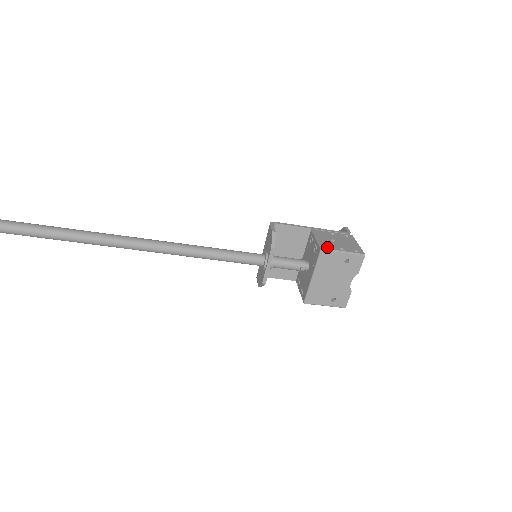
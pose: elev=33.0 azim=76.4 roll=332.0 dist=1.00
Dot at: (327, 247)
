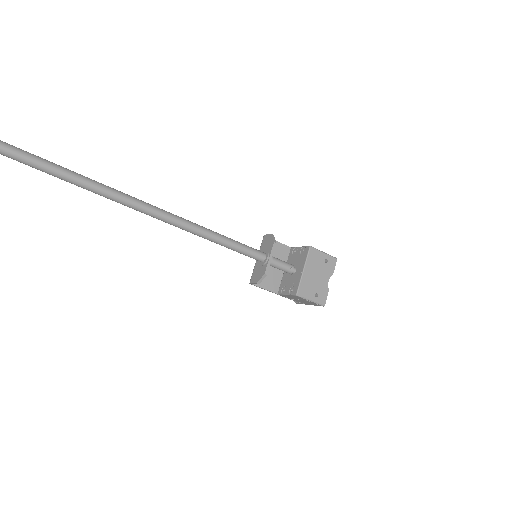
Dot at: (312, 247)
